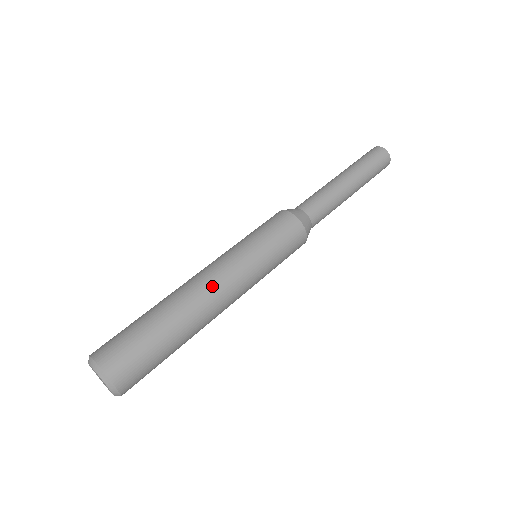
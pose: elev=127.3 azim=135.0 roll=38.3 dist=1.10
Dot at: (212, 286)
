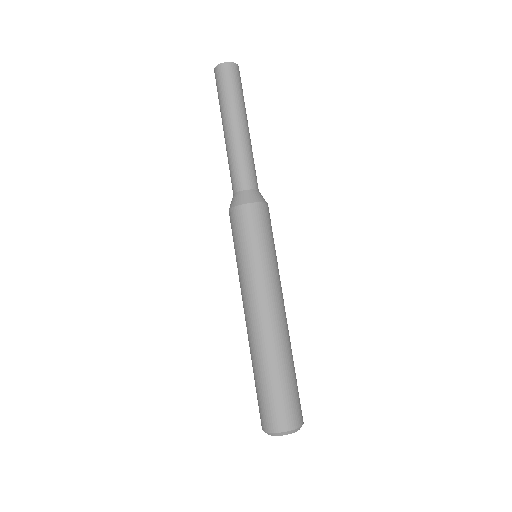
Dot at: (285, 312)
